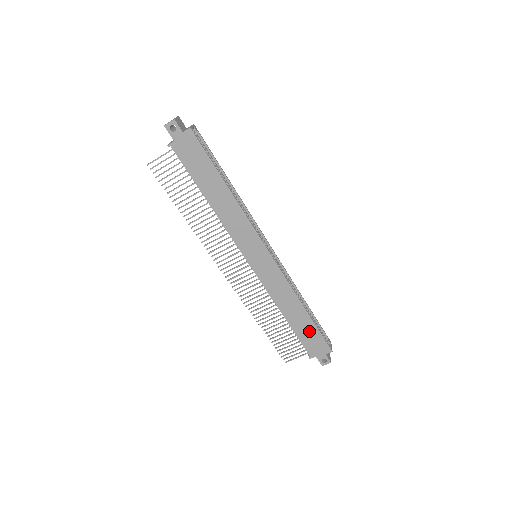
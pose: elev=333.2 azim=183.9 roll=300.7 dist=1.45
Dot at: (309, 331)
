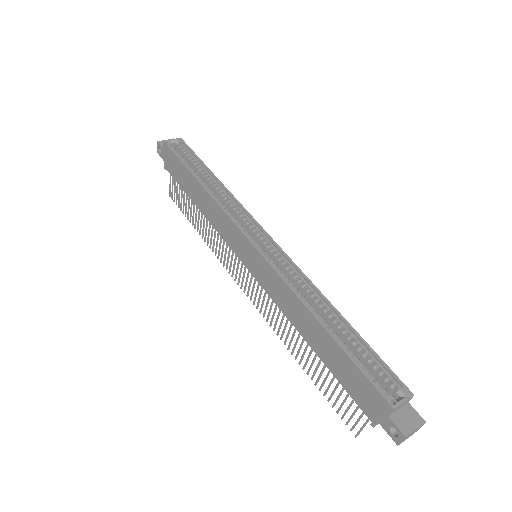
Dot at: (343, 365)
